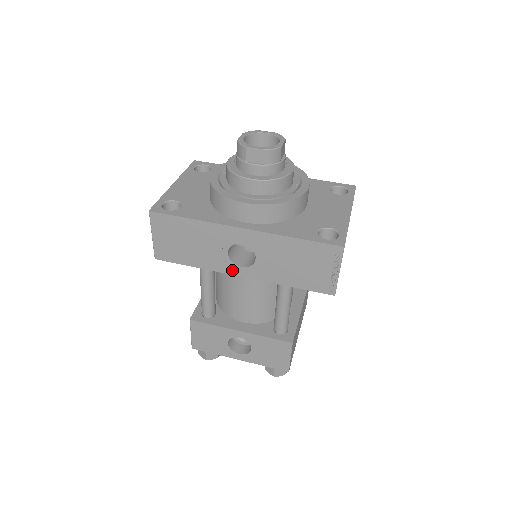
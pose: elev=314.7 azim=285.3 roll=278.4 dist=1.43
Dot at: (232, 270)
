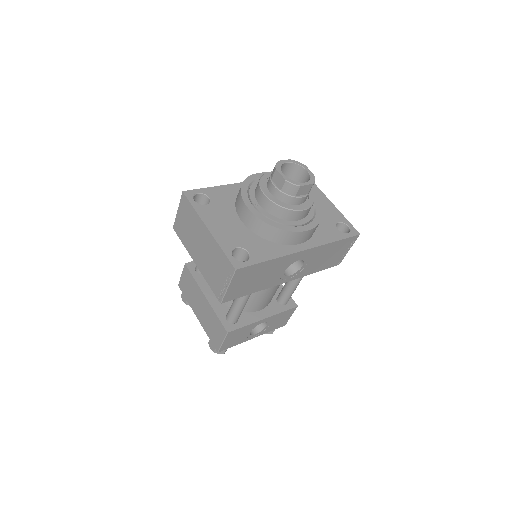
Dot at: (282, 281)
